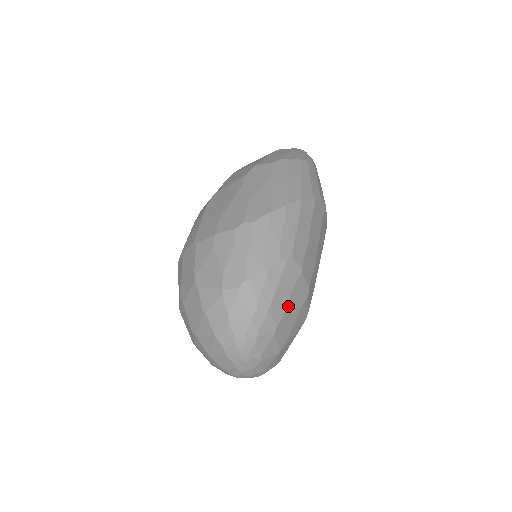
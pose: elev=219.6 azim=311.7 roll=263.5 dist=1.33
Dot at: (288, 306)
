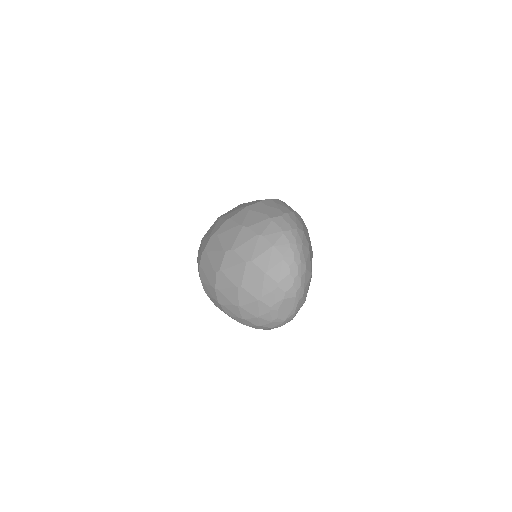
Dot at: (309, 241)
